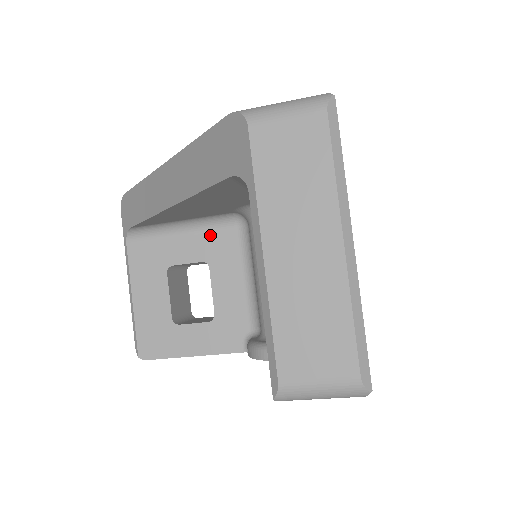
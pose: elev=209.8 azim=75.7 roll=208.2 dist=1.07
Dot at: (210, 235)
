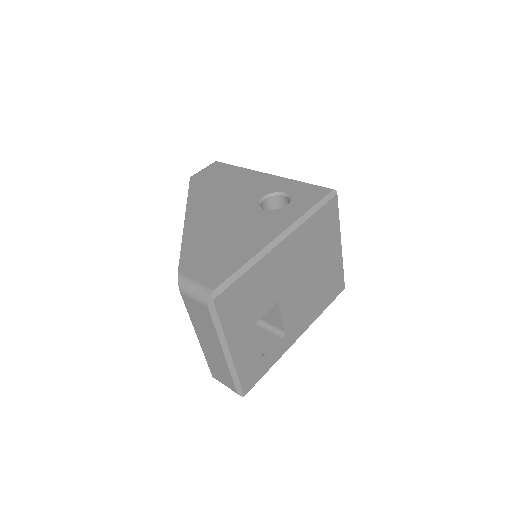
Dot at: occluded
